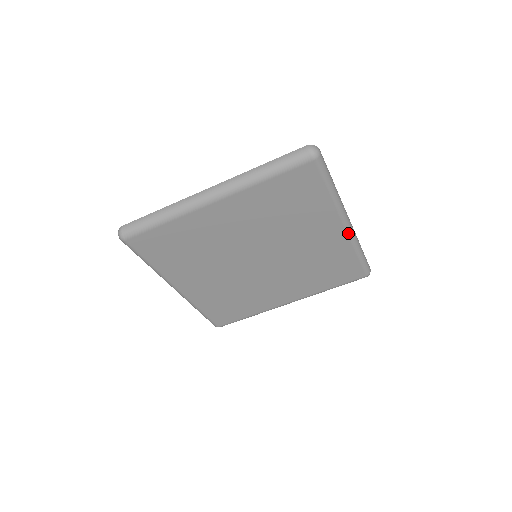
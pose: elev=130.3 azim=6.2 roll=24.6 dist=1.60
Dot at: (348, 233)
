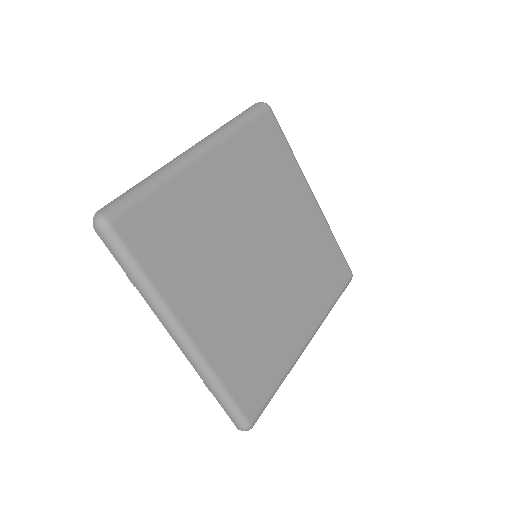
Dot at: (319, 208)
